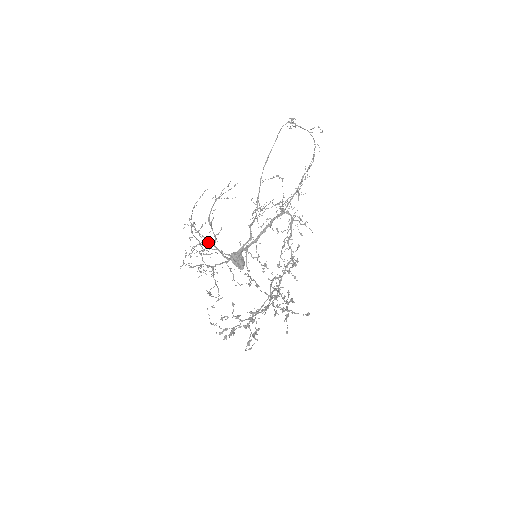
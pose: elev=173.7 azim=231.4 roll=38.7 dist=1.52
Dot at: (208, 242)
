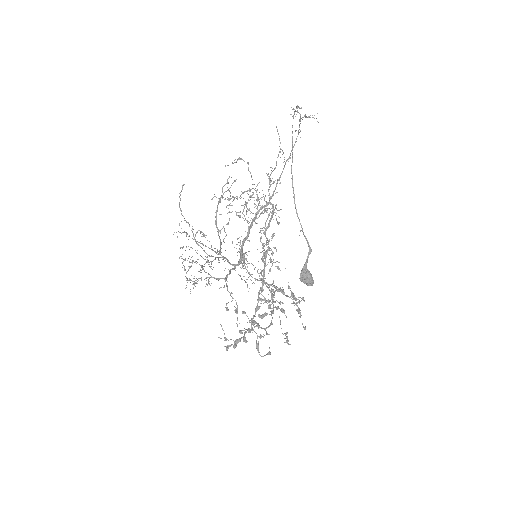
Dot at: (221, 252)
